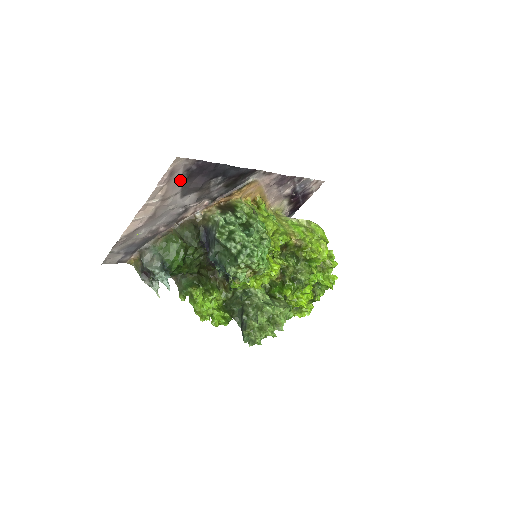
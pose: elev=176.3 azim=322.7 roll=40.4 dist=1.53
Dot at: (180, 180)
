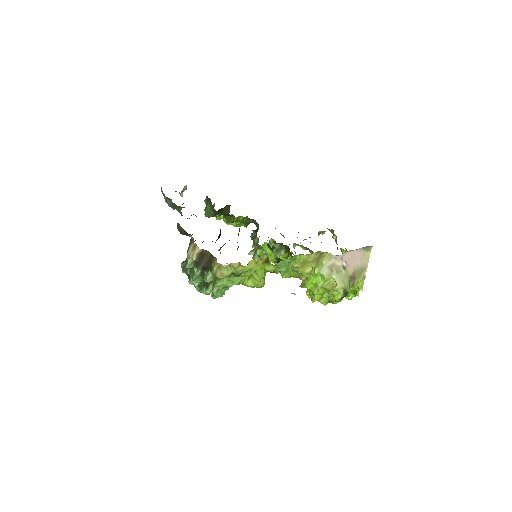
Dot at: occluded
